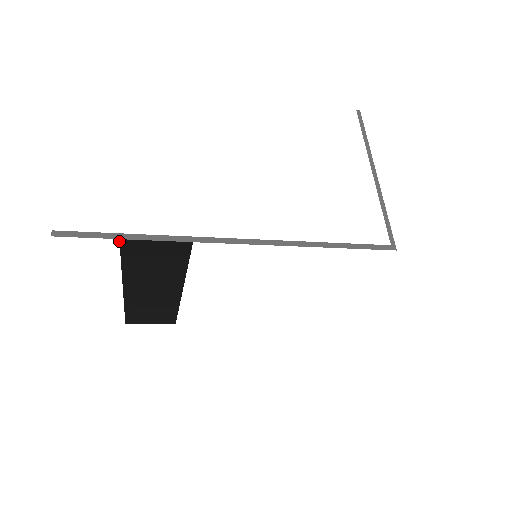
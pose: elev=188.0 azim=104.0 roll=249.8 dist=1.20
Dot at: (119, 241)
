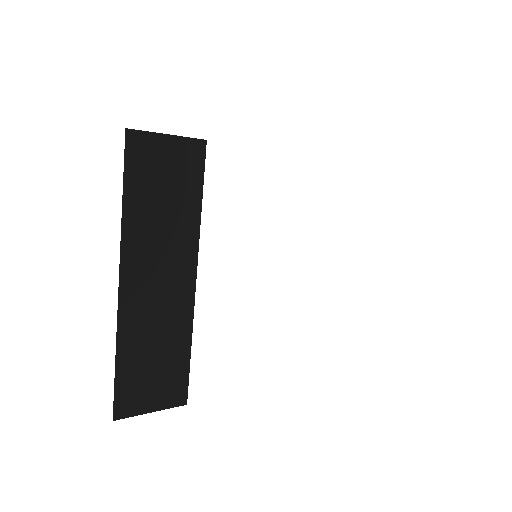
Dot at: occluded
